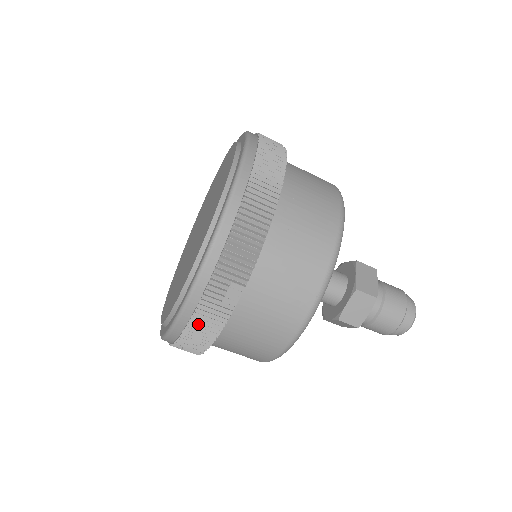
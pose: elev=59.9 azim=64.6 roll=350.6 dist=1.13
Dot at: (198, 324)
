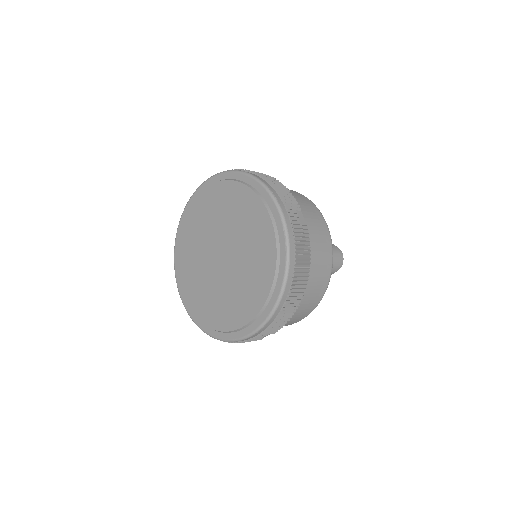
Dot at: occluded
